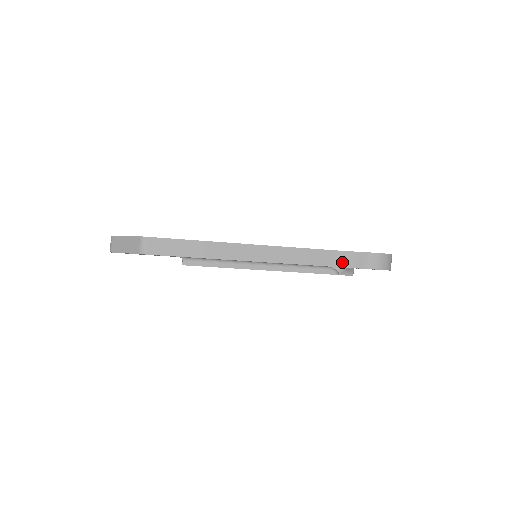
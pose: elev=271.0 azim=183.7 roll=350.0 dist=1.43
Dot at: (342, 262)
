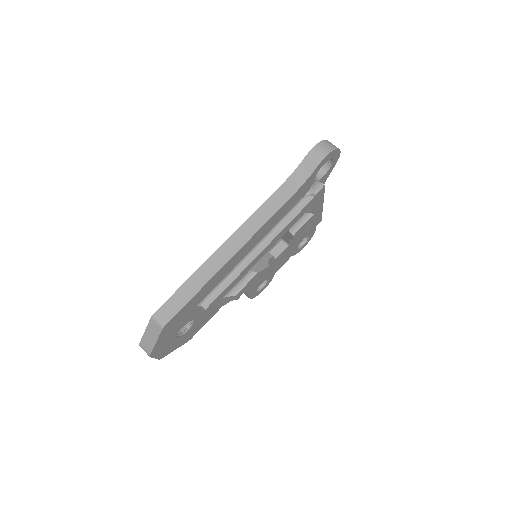
Dot at: (300, 181)
